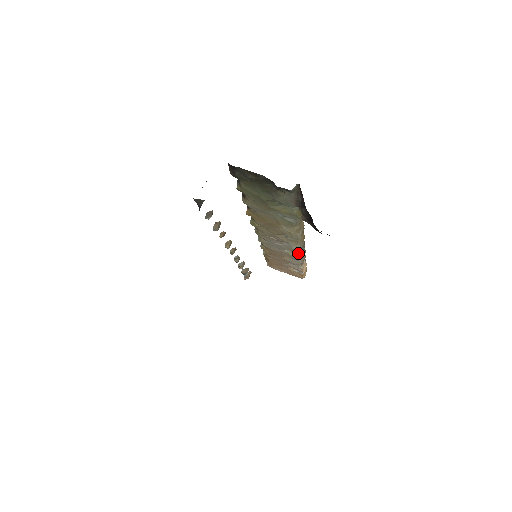
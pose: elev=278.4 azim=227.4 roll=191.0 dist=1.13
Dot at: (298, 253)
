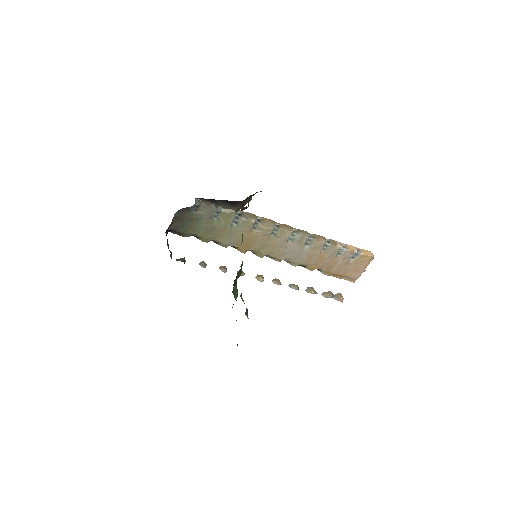
Dot at: (306, 238)
